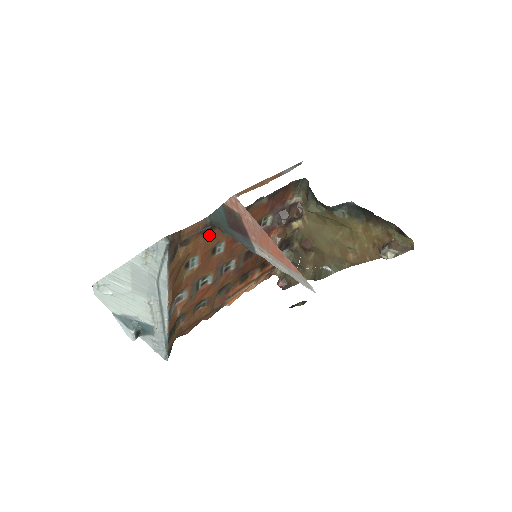
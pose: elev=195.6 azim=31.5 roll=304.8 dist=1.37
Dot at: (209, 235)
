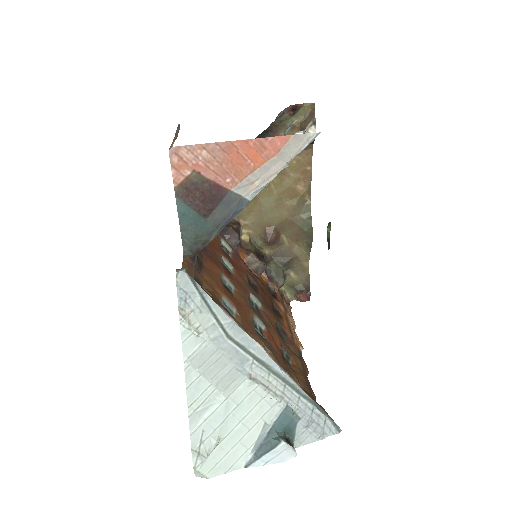
Dot at: (205, 271)
